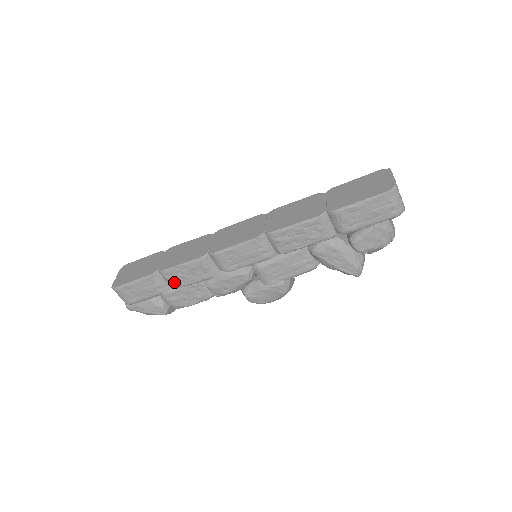
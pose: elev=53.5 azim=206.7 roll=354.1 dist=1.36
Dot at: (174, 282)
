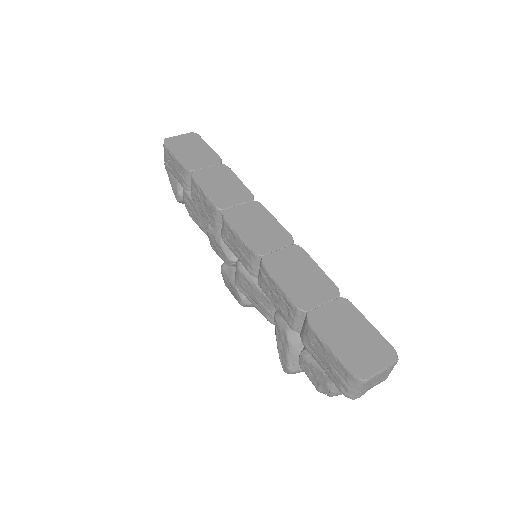
Dot at: (193, 193)
